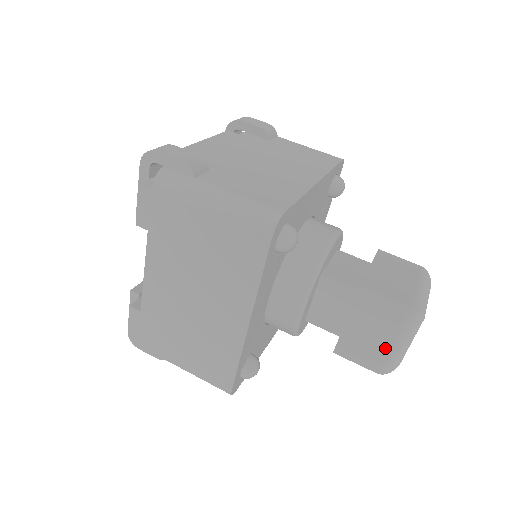
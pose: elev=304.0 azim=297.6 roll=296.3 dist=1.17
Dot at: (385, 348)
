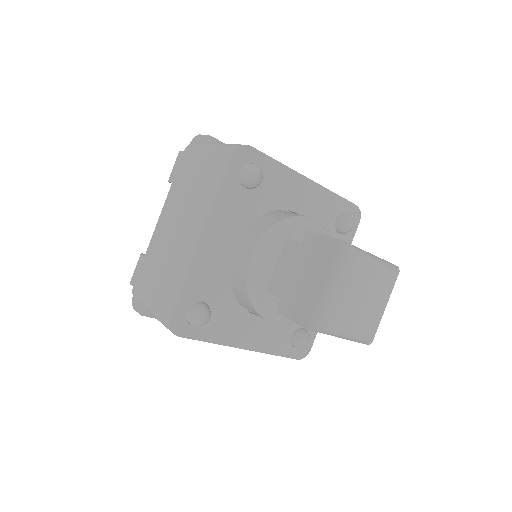
Dot at: (317, 294)
